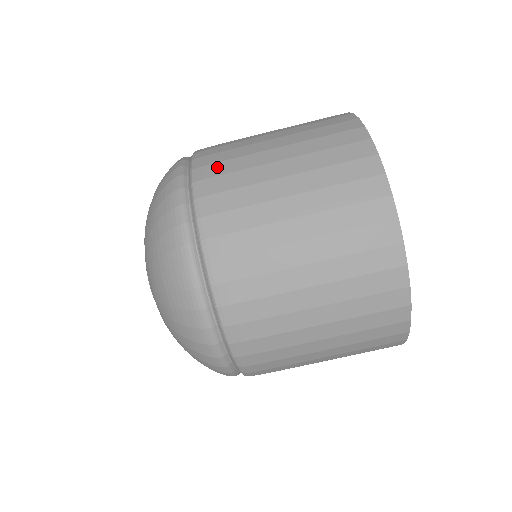
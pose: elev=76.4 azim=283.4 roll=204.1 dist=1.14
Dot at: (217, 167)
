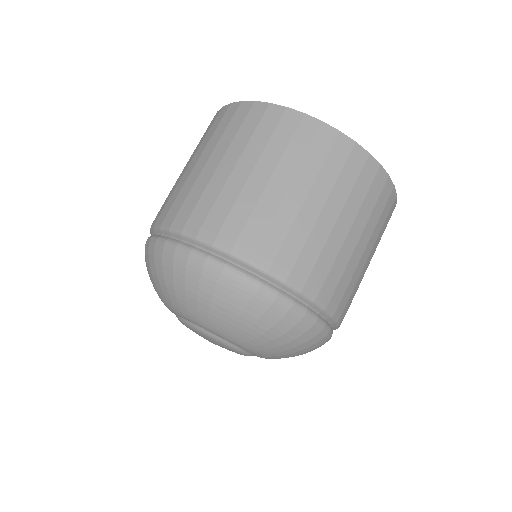
Dot at: occluded
